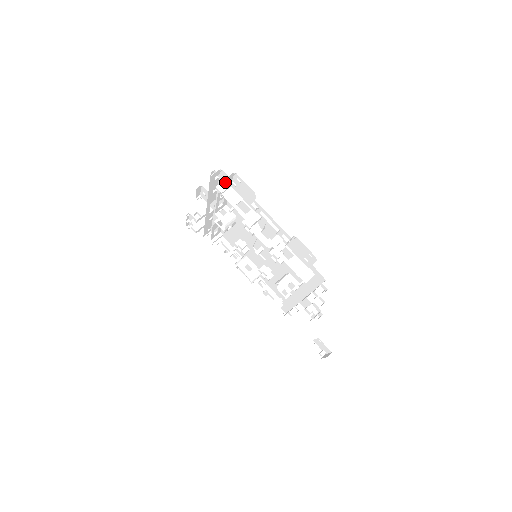
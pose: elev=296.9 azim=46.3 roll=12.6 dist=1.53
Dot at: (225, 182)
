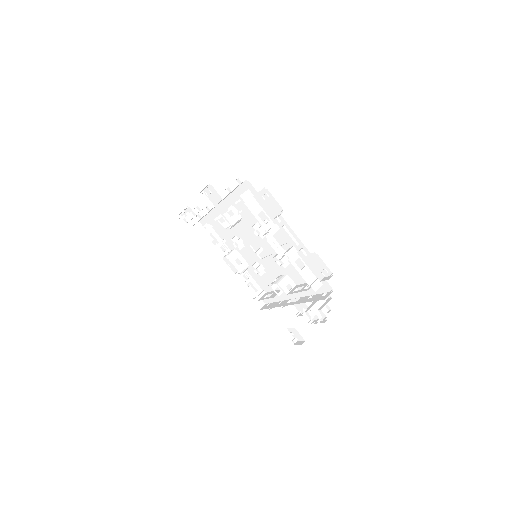
Dot at: (248, 192)
